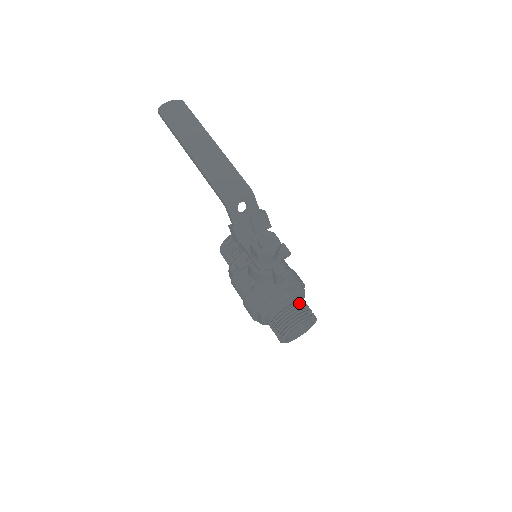
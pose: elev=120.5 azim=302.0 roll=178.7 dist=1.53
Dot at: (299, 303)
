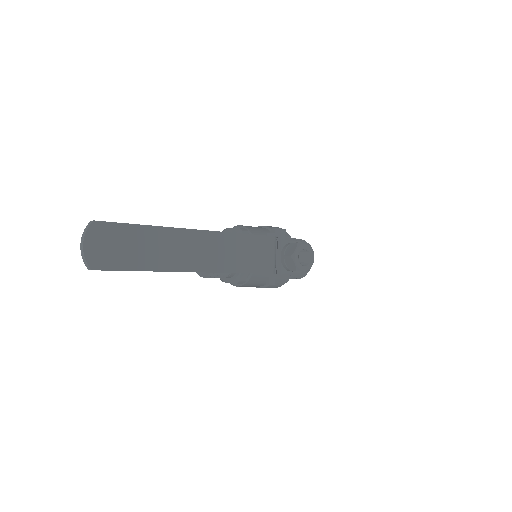
Dot at: occluded
